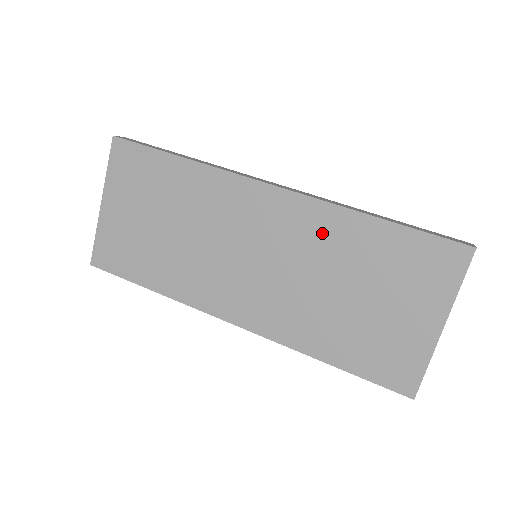
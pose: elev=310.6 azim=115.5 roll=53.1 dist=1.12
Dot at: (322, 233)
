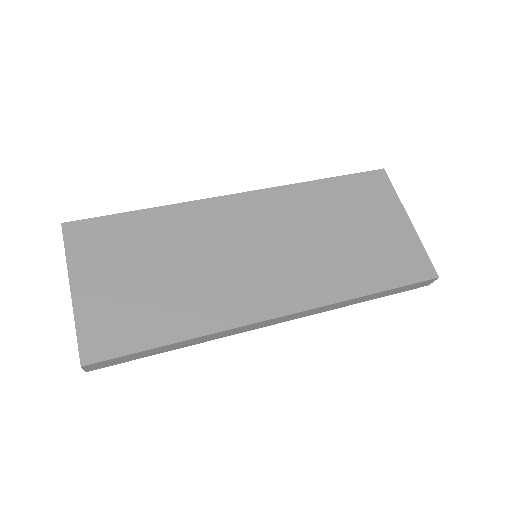
Dot at: (296, 206)
